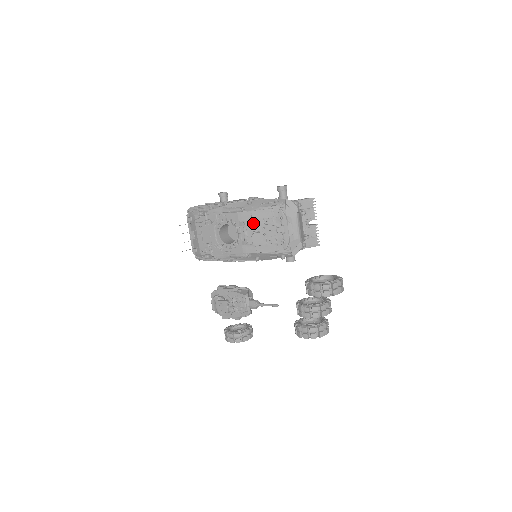
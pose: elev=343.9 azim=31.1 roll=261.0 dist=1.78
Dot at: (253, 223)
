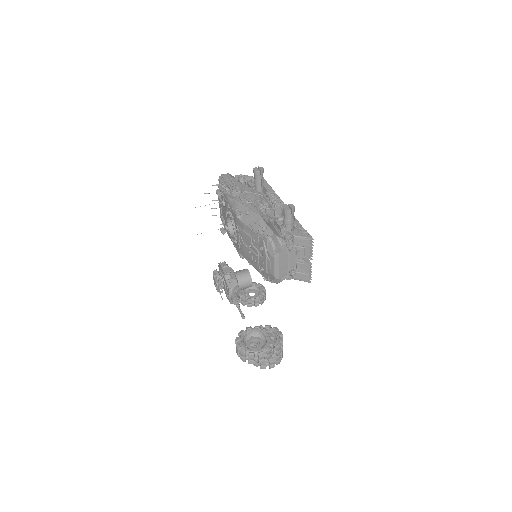
Dot at: (244, 235)
